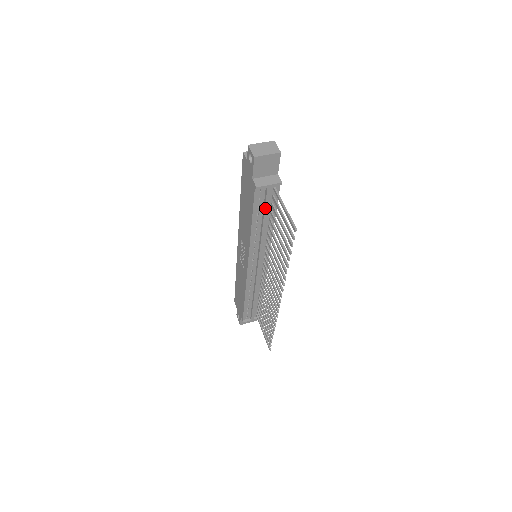
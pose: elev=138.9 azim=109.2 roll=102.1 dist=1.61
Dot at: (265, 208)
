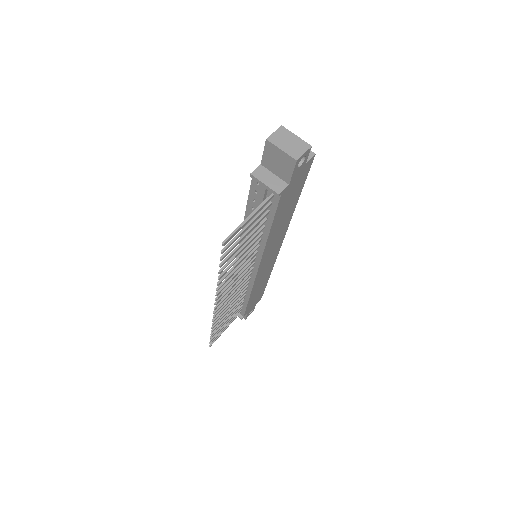
Dot at: occluded
